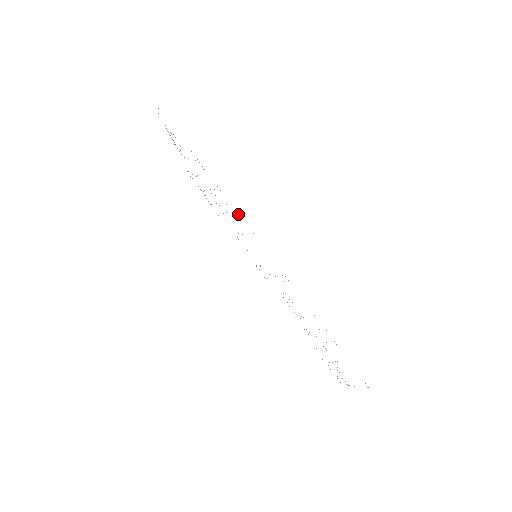
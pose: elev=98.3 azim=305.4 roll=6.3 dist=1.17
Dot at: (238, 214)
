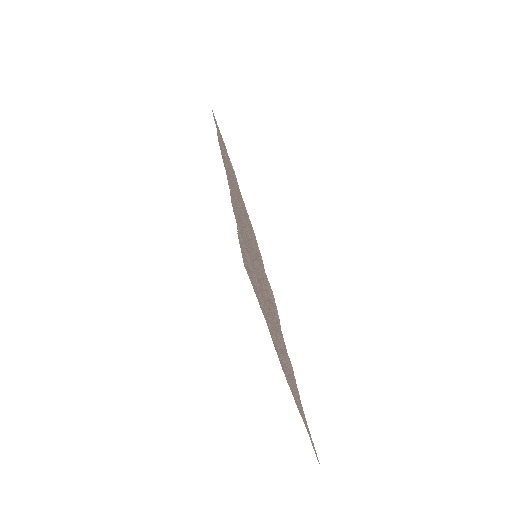
Dot at: (222, 158)
